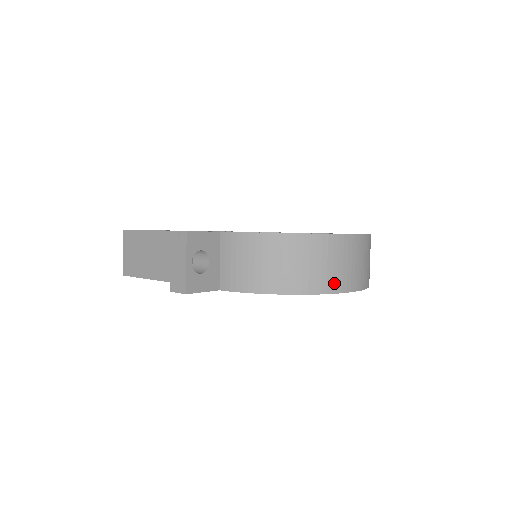
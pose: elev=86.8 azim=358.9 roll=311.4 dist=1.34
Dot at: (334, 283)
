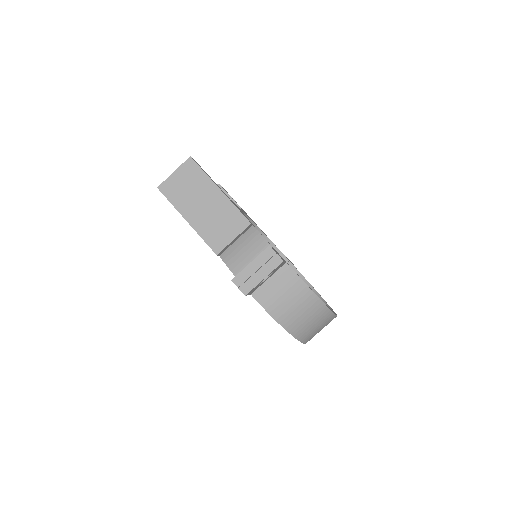
Dot at: (308, 338)
